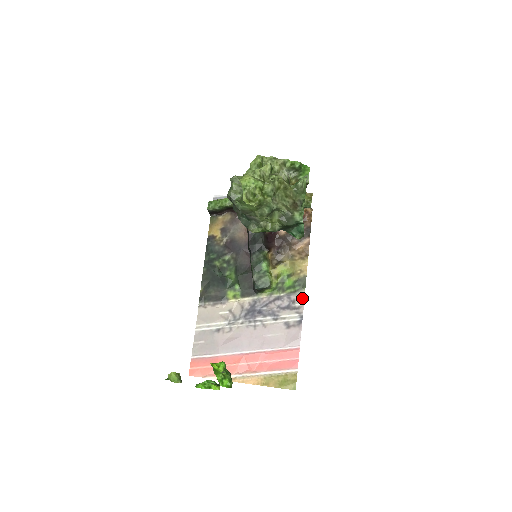
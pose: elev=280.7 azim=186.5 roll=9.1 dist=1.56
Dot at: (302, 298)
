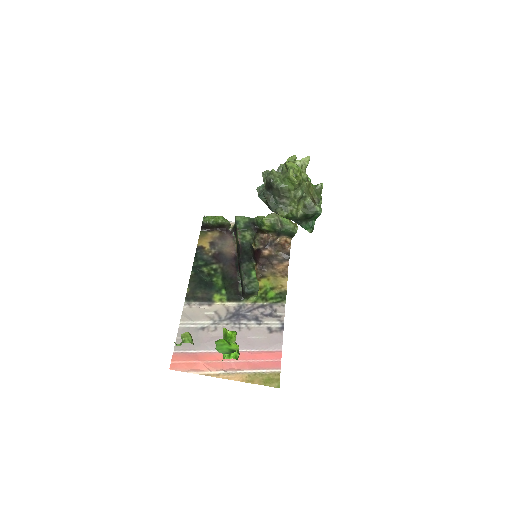
Dot at: (283, 309)
